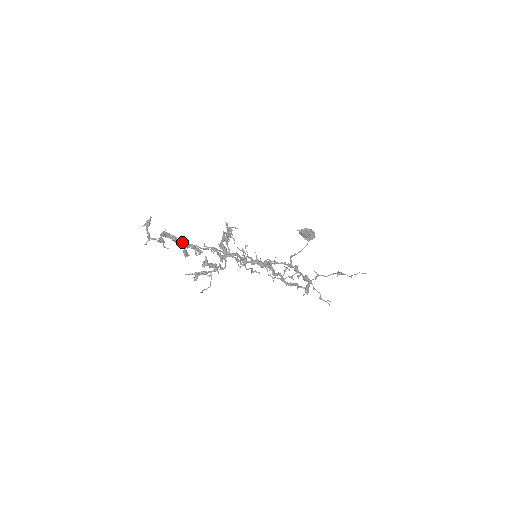
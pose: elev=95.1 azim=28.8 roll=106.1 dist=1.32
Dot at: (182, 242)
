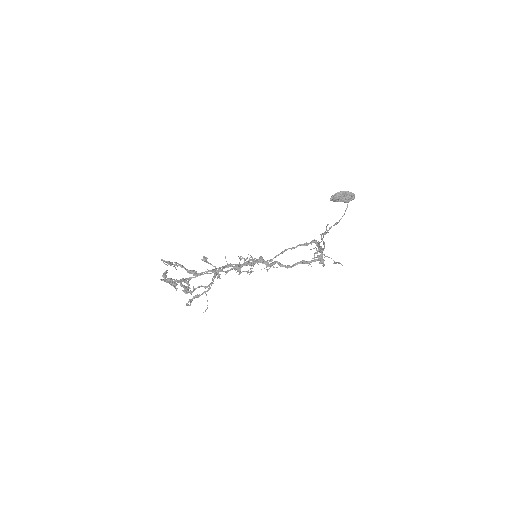
Dot at: (189, 278)
